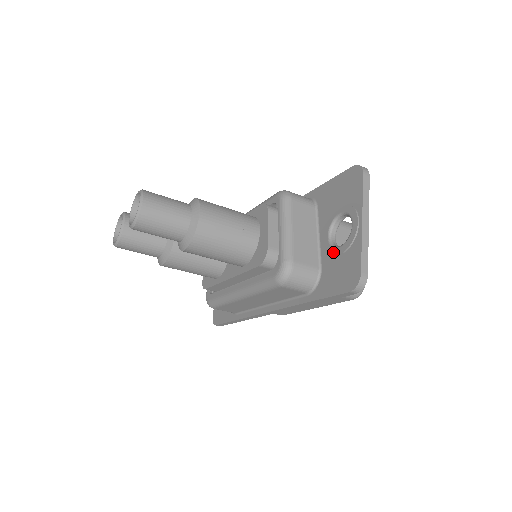
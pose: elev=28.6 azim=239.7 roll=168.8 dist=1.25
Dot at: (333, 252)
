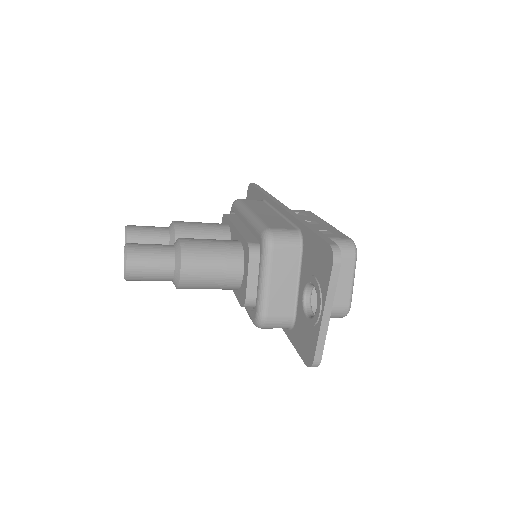
Dot at: (303, 316)
